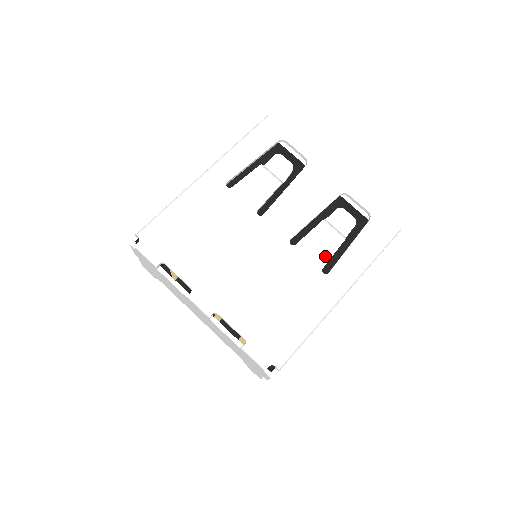
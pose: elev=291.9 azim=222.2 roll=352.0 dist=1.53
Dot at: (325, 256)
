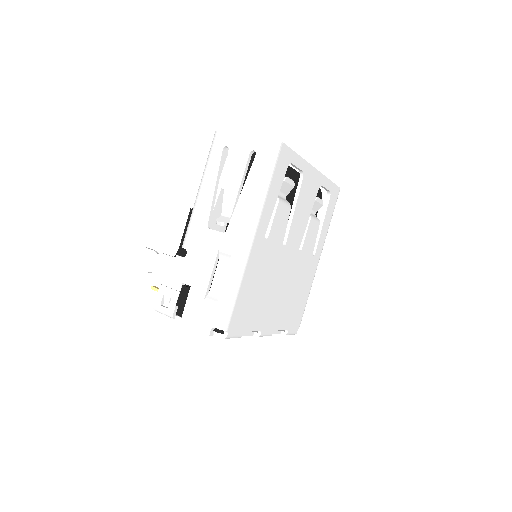
Dot at: (314, 243)
